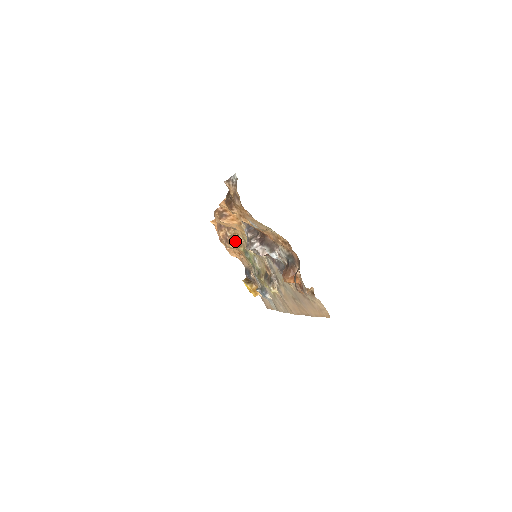
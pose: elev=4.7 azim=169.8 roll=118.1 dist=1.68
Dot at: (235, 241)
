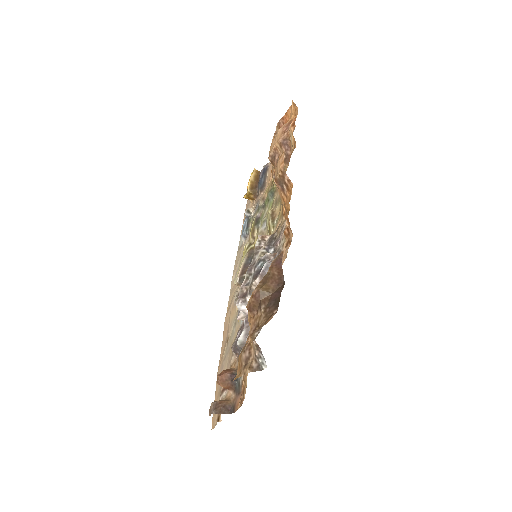
Dot at: occluded
